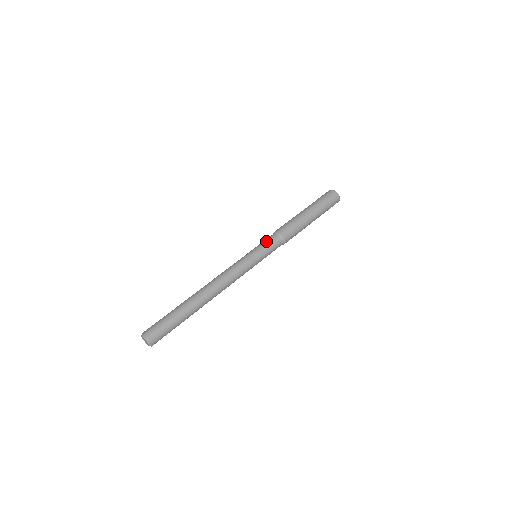
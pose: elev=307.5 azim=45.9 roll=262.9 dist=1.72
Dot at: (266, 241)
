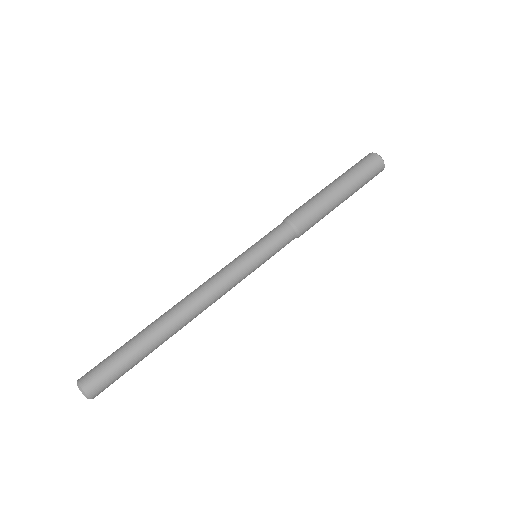
Dot at: (267, 234)
